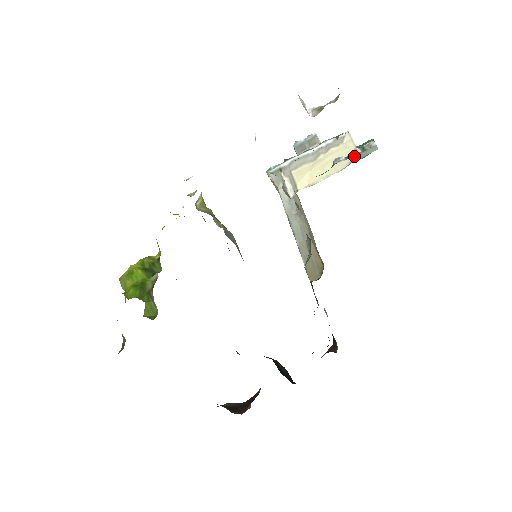
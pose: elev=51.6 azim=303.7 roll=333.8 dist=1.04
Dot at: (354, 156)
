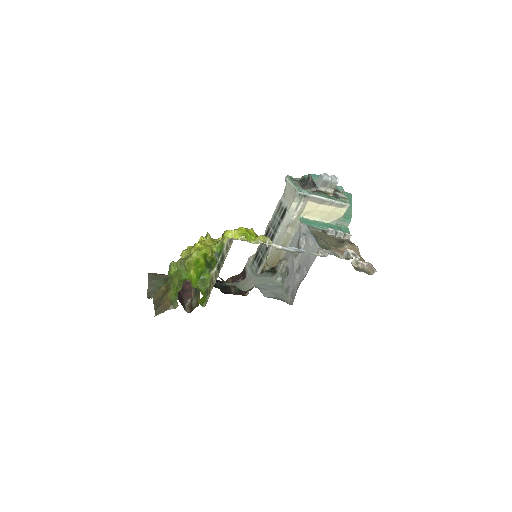
Dot at: (338, 220)
